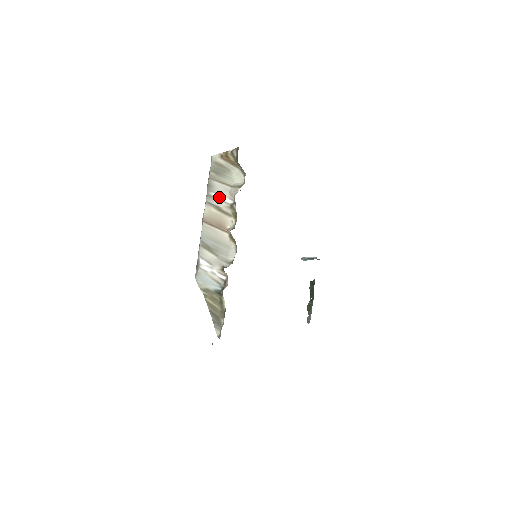
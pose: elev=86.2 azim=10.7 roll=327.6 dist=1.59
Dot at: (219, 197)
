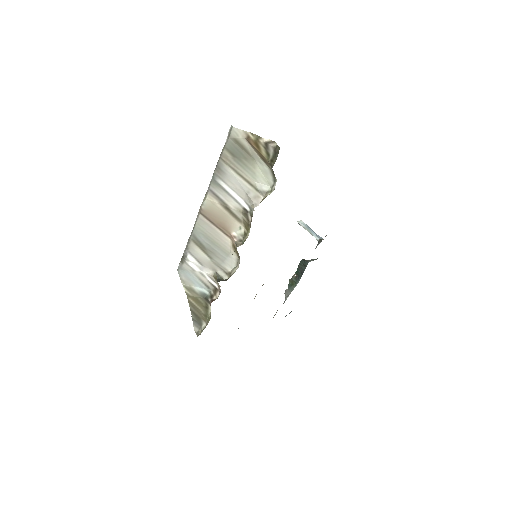
Dot at: (230, 191)
